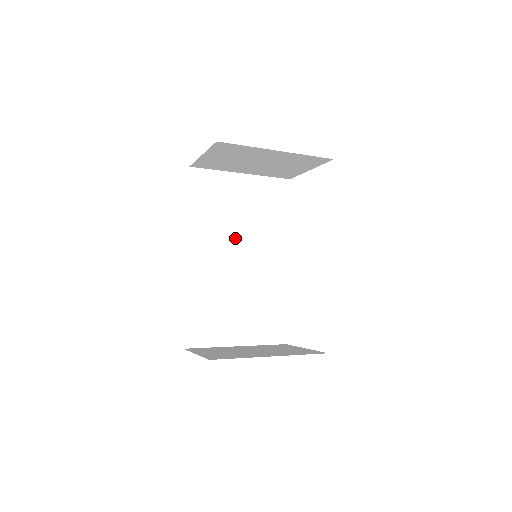
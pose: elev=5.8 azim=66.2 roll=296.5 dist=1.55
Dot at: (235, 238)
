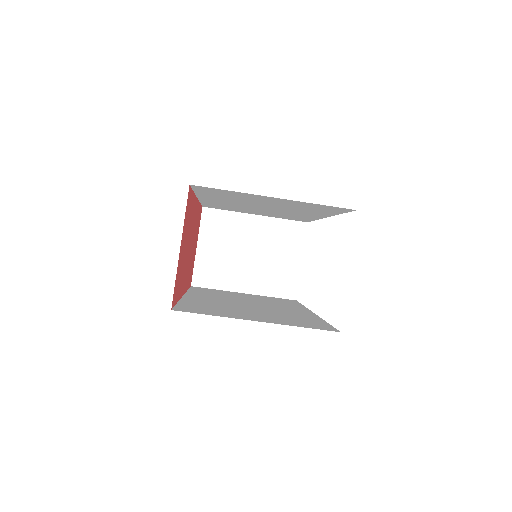
Dot at: (242, 300)
